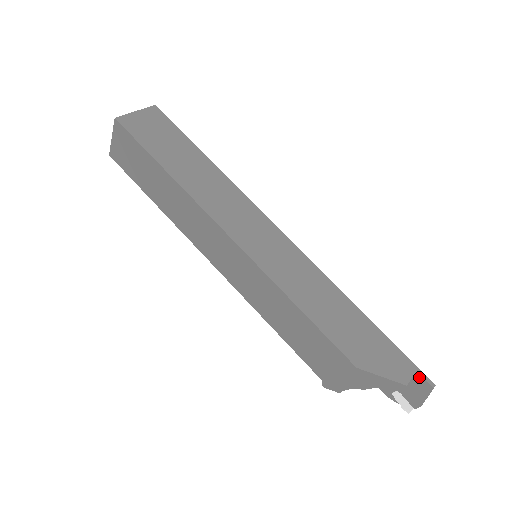
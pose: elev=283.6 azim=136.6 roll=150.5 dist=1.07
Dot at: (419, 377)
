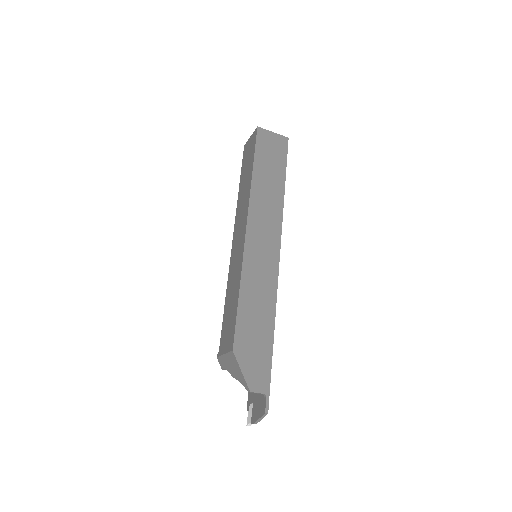
Dot at: (265, 400)
